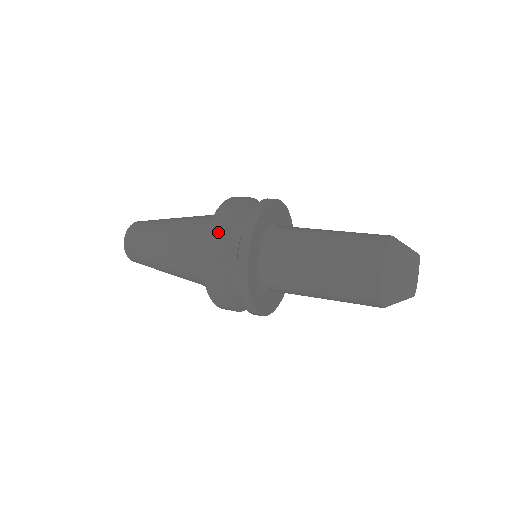
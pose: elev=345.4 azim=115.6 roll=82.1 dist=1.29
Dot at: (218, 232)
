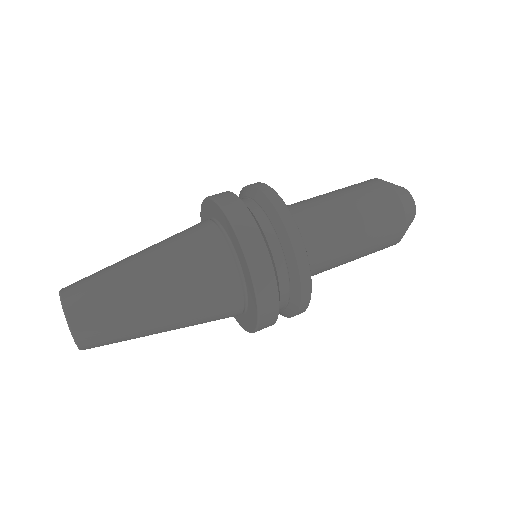
Dot at: (243, 214)
